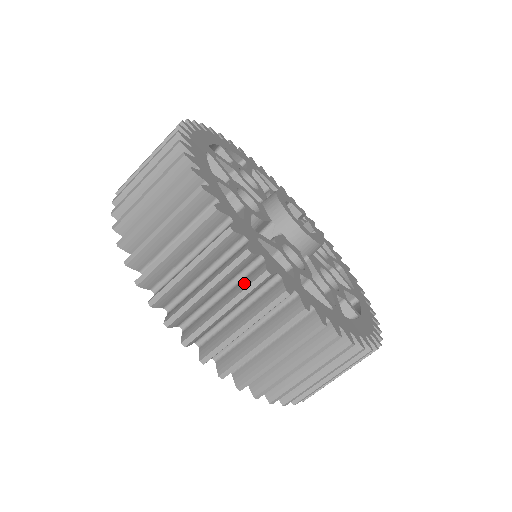
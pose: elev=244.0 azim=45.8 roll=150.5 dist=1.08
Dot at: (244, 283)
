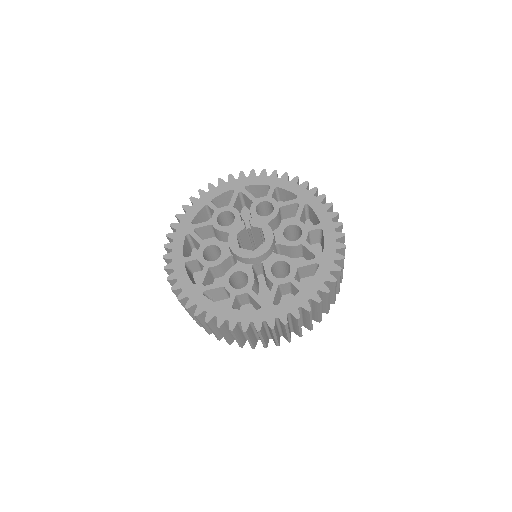
Dot at: (295, 322)
